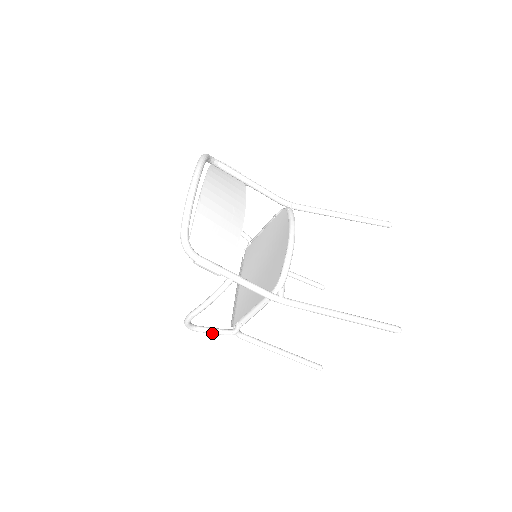
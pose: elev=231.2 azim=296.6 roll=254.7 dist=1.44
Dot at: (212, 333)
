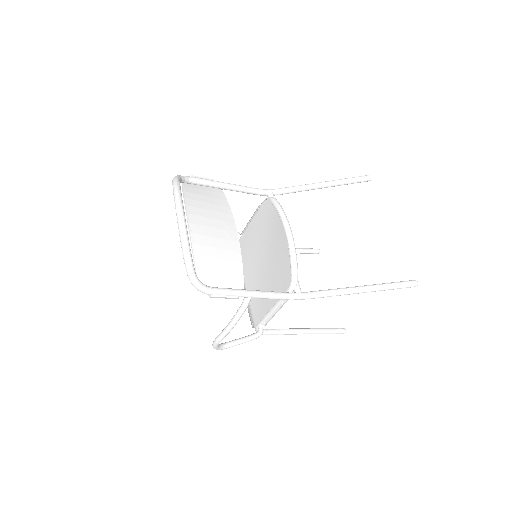
Dot at: occluded
